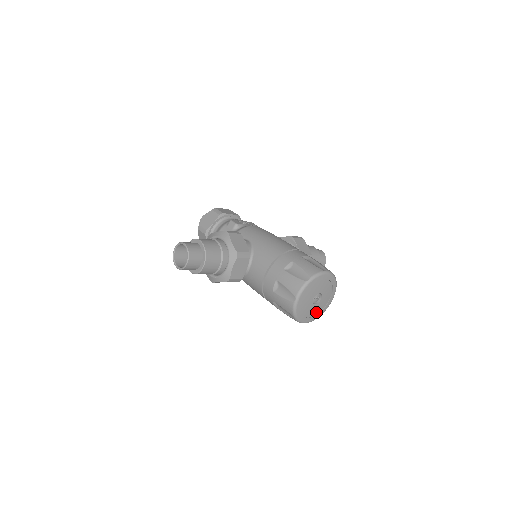
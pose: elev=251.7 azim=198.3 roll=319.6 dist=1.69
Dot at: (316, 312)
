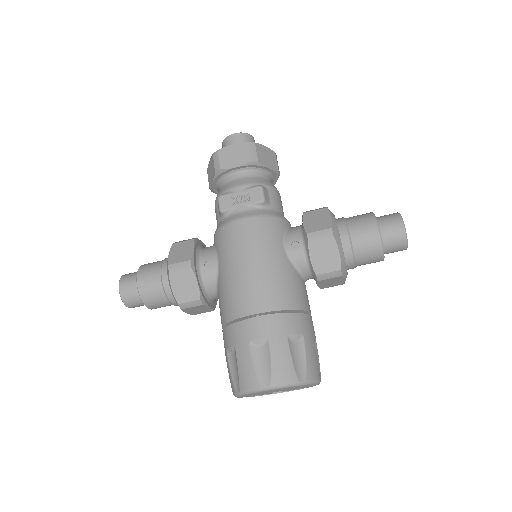
Dot at: occluded
